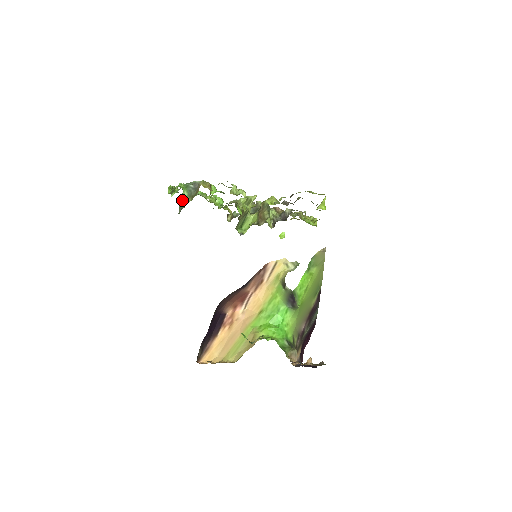
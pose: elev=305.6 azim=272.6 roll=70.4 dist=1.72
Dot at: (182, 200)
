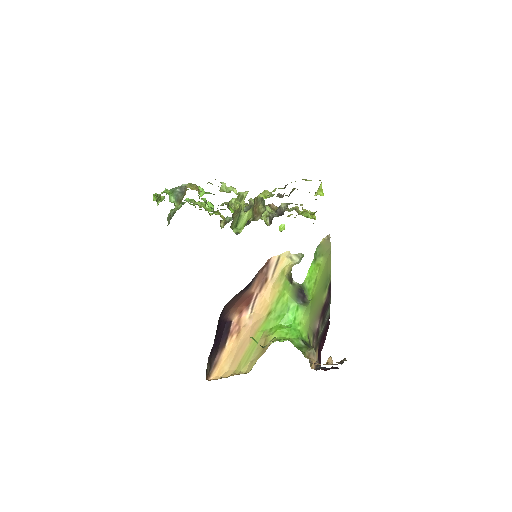
Dot at: (170, 210)
